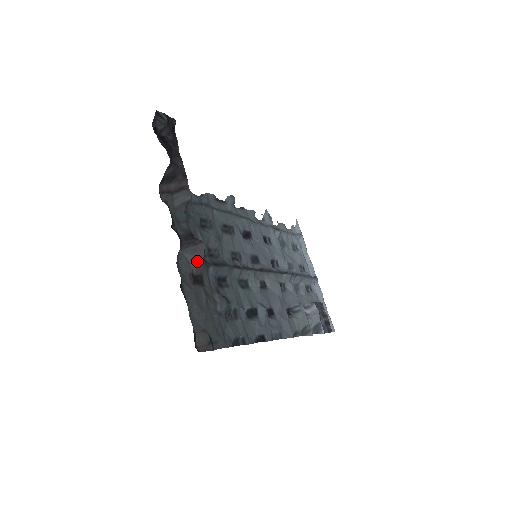
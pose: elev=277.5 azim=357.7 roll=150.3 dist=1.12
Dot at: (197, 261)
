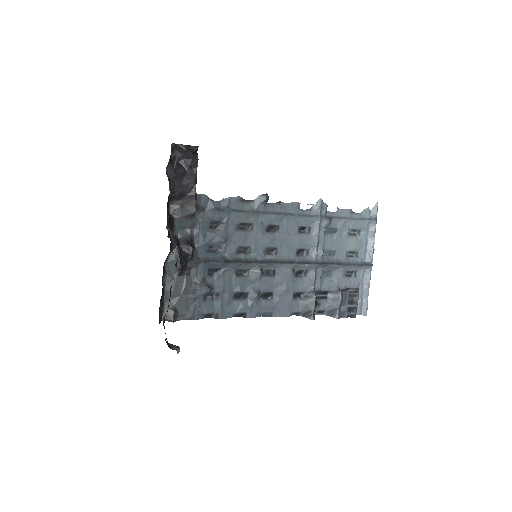
Dot at: occluded
